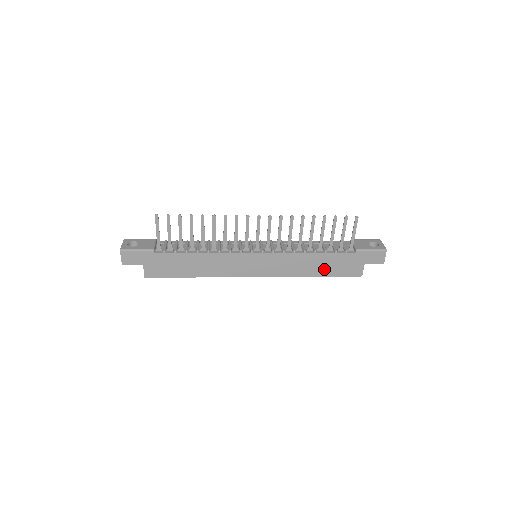
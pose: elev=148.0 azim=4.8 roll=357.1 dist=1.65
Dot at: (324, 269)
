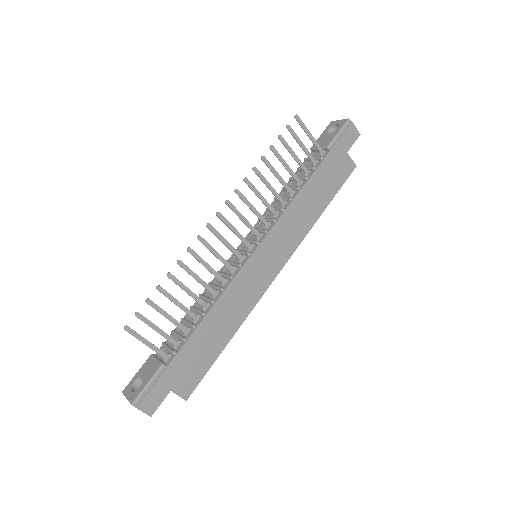
Dot at: (322, 196)
